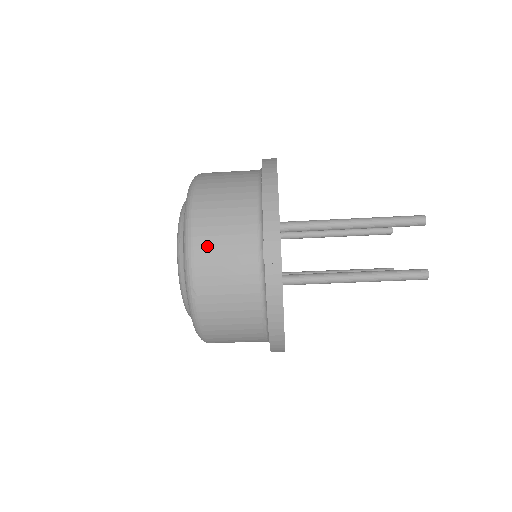
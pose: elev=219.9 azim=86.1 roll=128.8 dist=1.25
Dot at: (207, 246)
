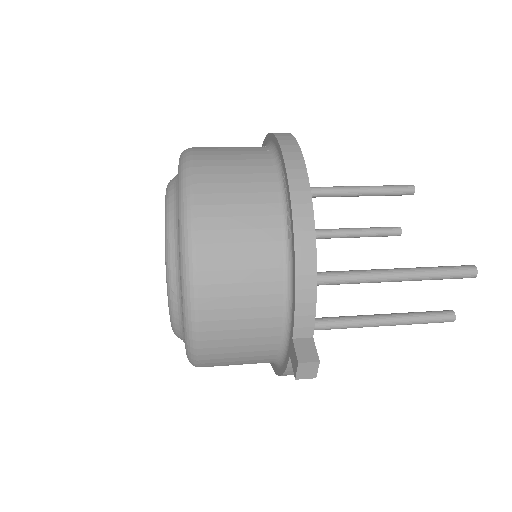
Dot at: (217, 331)
